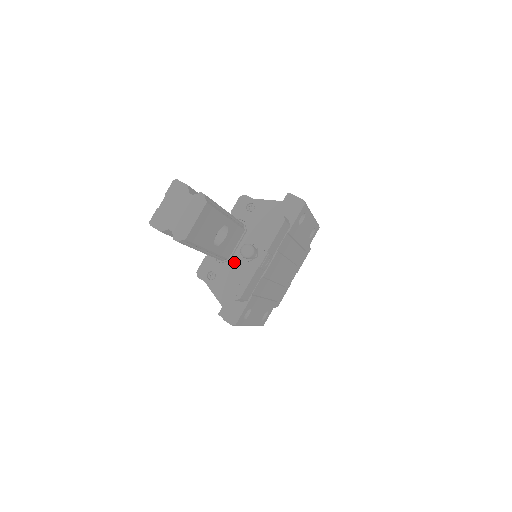
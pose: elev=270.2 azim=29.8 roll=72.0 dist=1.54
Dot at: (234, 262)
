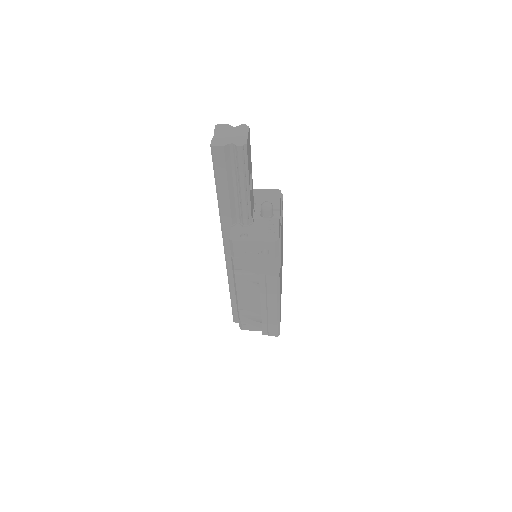
Dot at: (258, 222)
